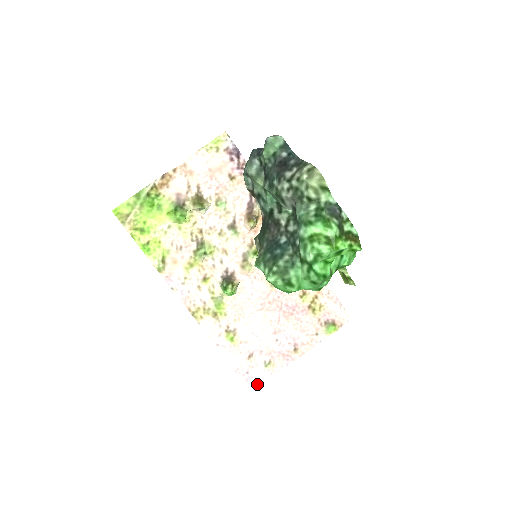
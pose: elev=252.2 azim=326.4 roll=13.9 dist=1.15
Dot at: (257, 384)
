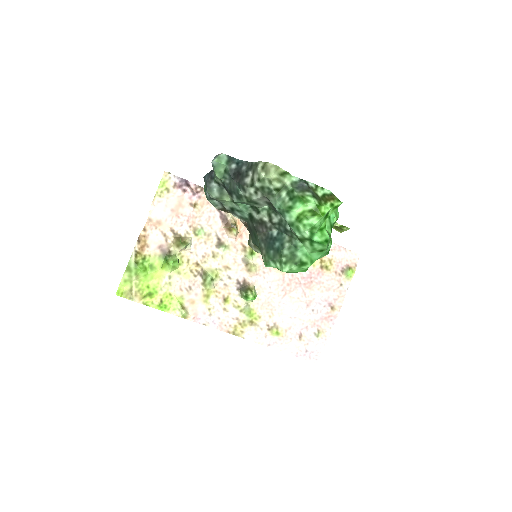
Dot at: (320, 355)
